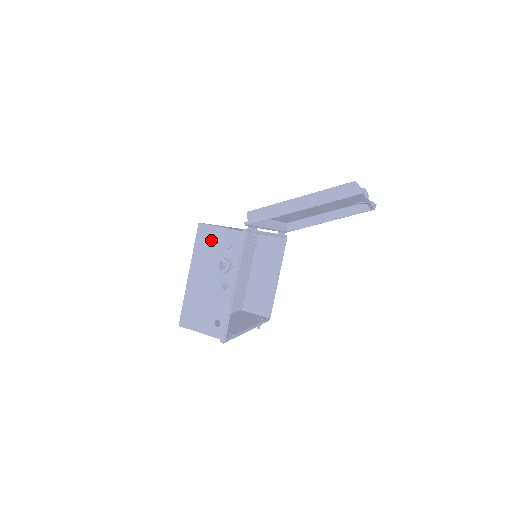
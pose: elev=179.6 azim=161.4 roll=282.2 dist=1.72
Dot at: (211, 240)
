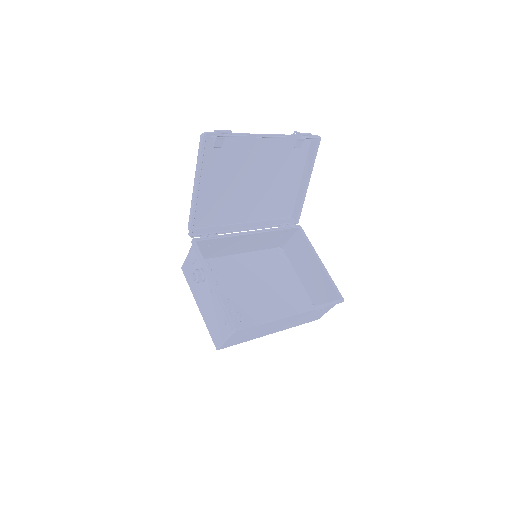
Dot at: (190, 270)
